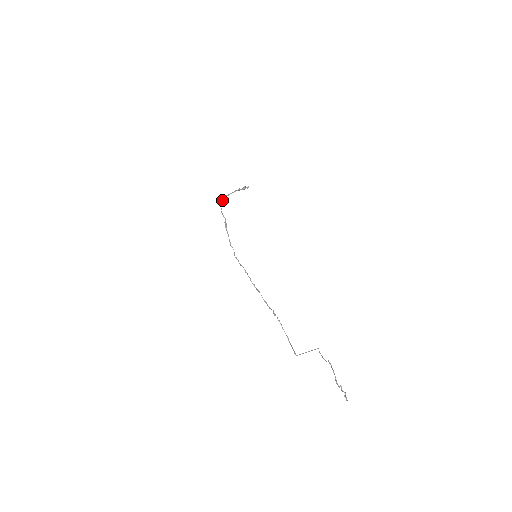
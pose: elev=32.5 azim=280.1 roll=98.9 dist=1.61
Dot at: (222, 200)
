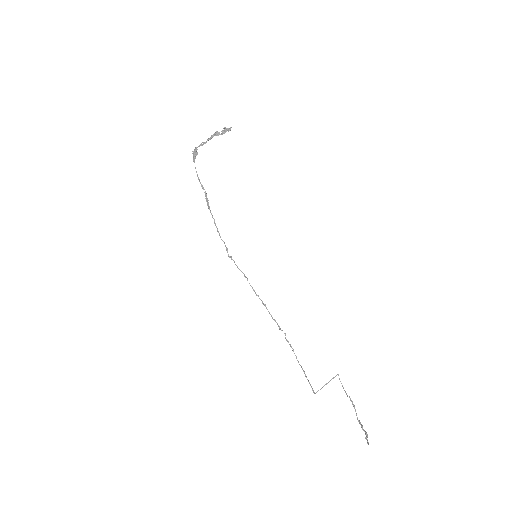
Dot at: (194, 152)
